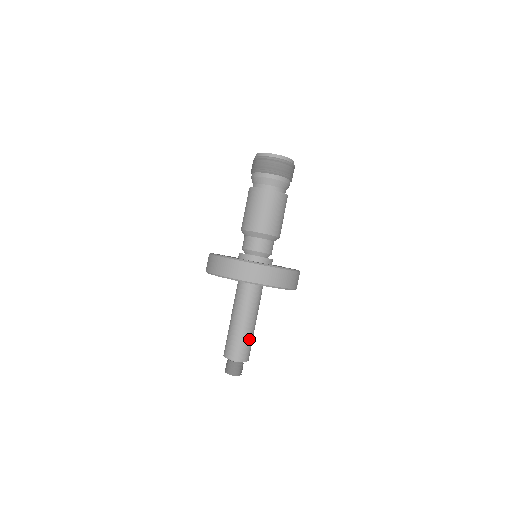
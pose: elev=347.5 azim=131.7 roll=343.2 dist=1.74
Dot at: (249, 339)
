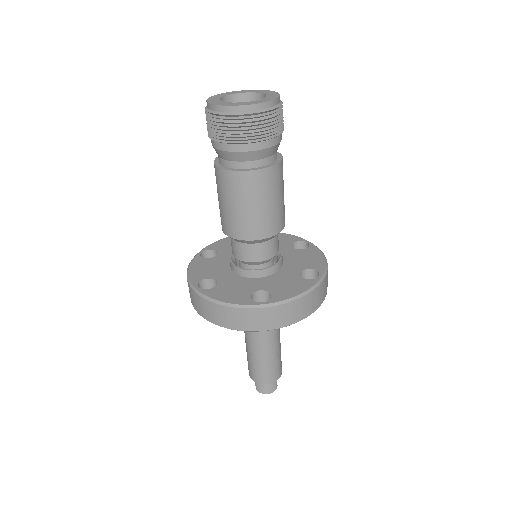
Dot at: (264, 362)
